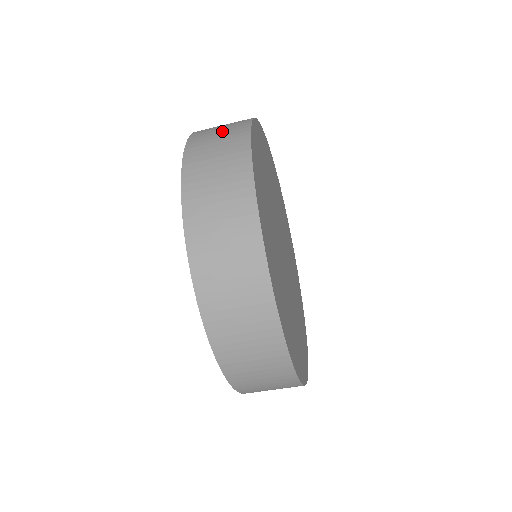
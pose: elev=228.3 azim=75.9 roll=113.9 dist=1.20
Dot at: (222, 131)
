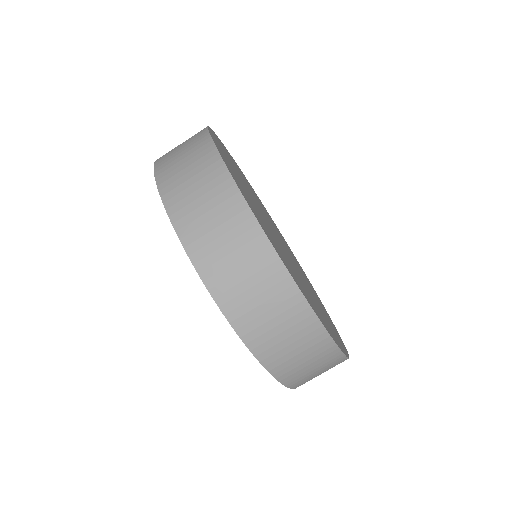
Dot at: (185, 154)
